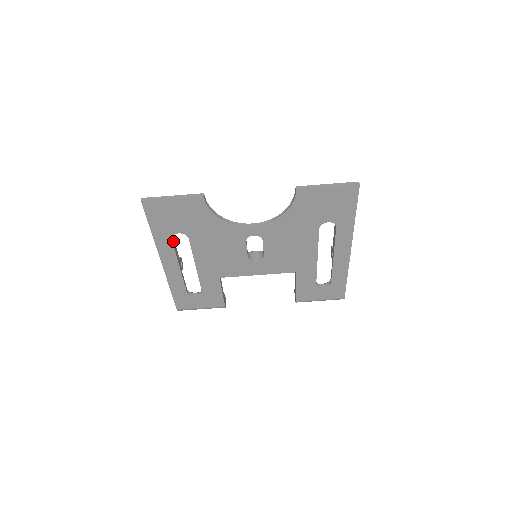
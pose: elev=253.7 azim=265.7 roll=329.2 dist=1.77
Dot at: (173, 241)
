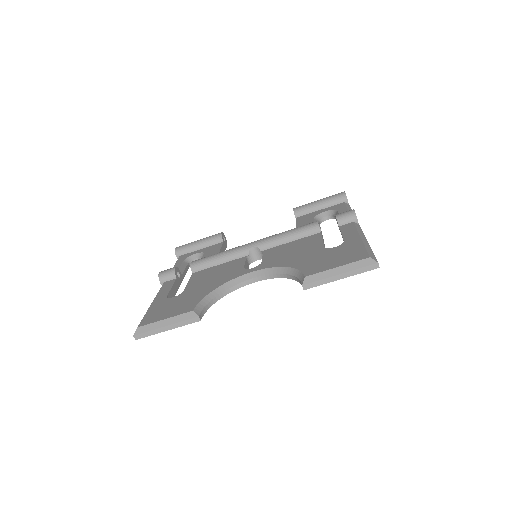
Dot at: (170, 297)
